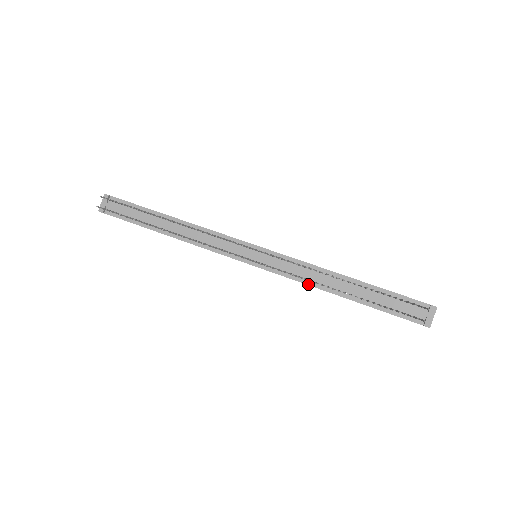
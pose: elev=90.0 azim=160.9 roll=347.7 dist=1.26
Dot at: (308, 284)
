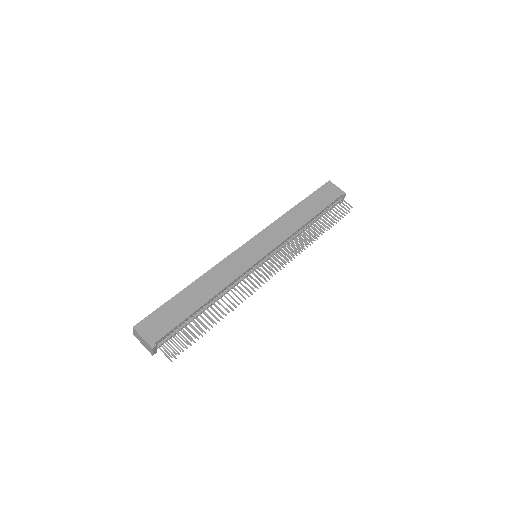
Dot at: (291, 242)
